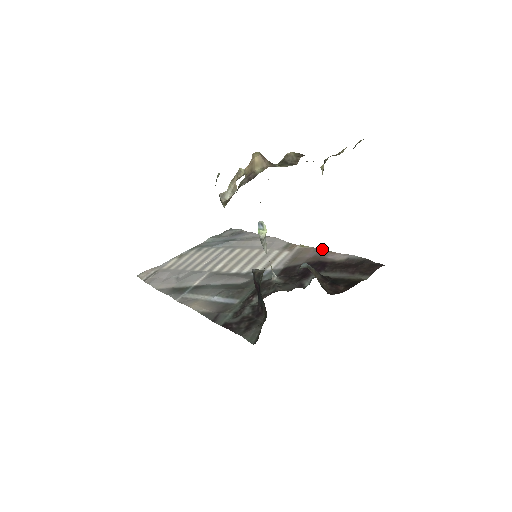
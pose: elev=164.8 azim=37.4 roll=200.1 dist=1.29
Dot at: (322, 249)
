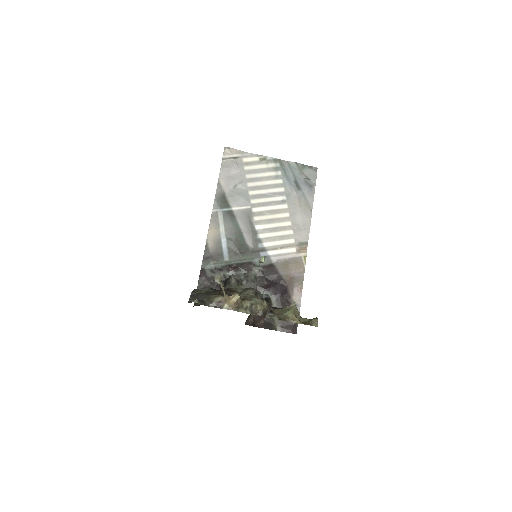
Dot at: occluded
